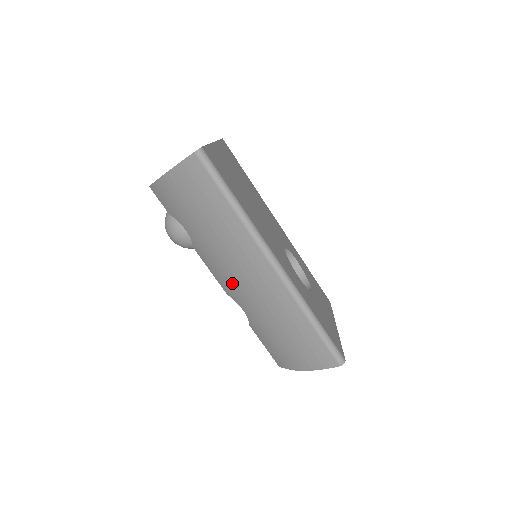
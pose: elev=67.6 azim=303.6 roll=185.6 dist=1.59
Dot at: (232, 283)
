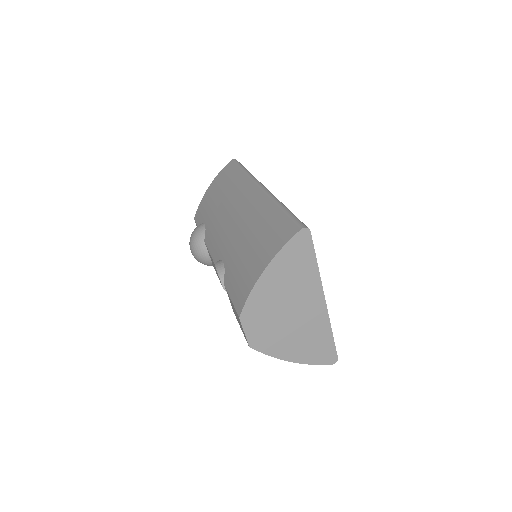
Dot at: (223, 233)
